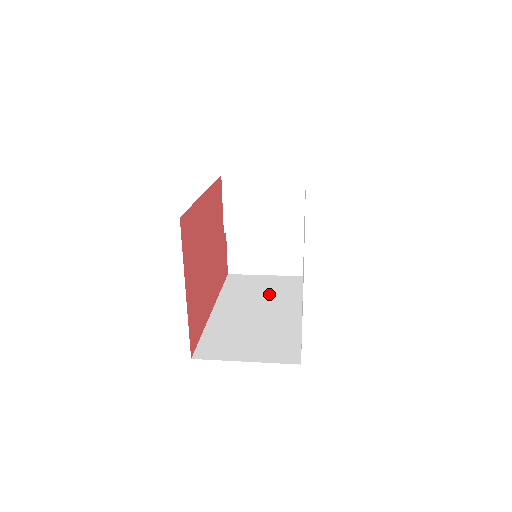
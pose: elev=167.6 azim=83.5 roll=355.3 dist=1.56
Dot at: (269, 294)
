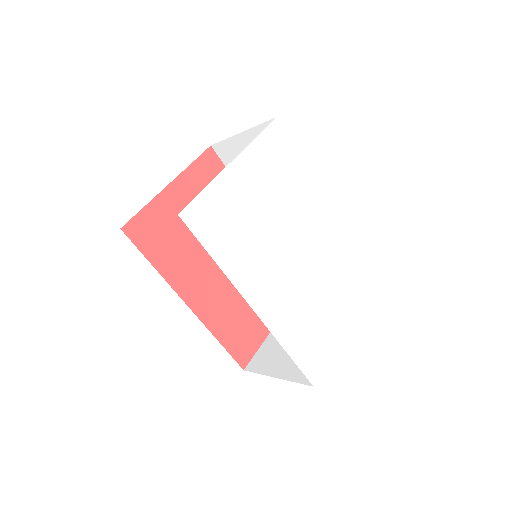
Dot at: occluded
